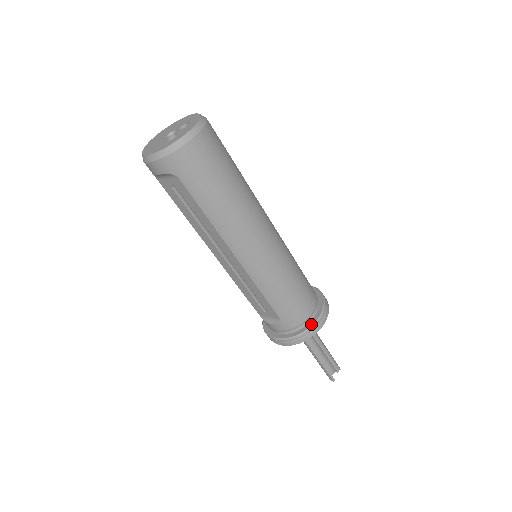
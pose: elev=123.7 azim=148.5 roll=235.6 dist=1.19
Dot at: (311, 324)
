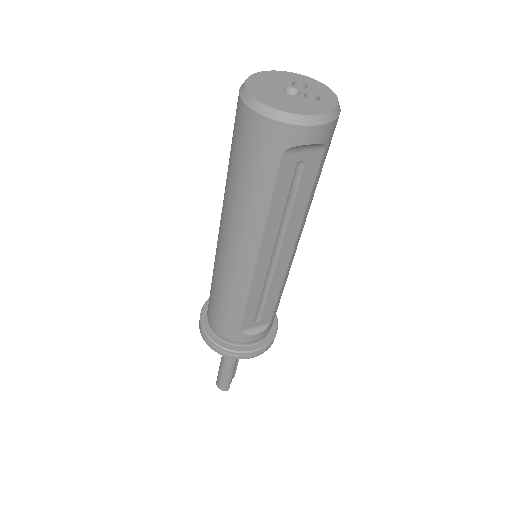
Dot at: (276, 320)
